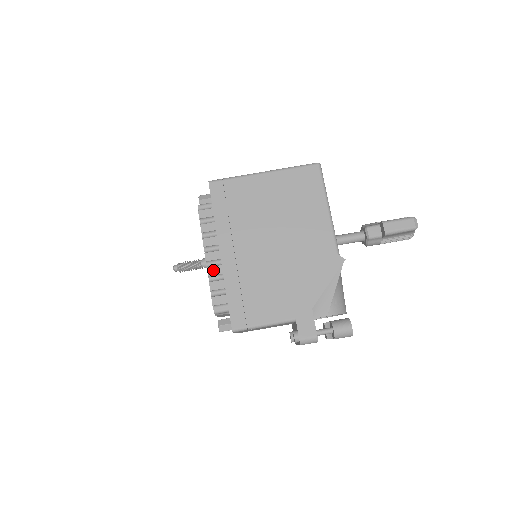
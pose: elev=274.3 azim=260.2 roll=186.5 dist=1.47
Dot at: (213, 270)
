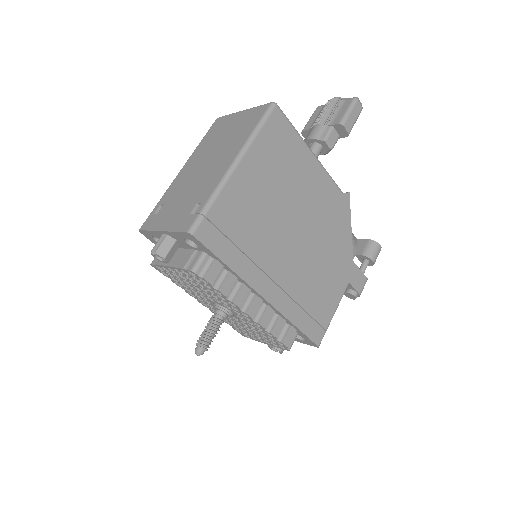
Dot at: (265, 319)
